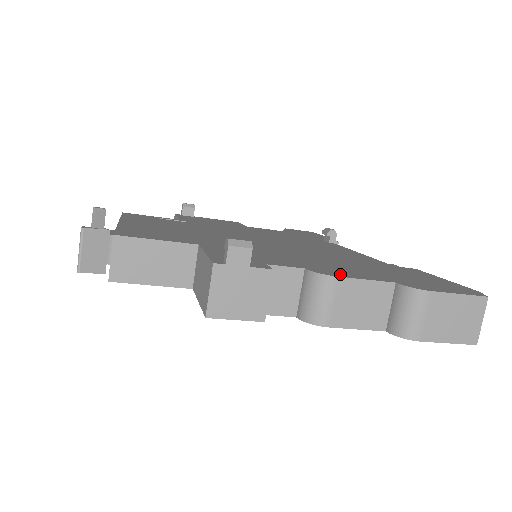
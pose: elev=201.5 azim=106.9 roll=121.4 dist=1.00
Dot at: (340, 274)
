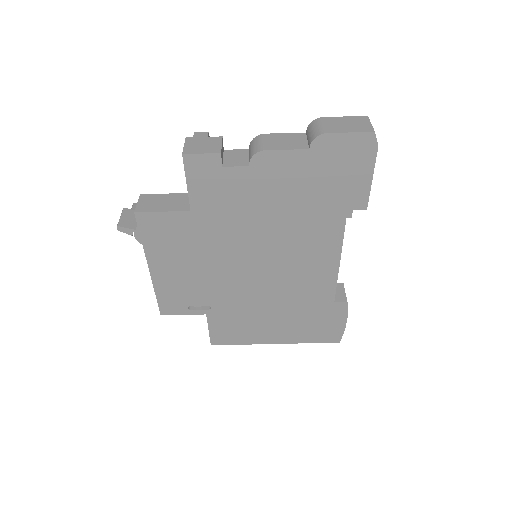
Dot at: occluded
